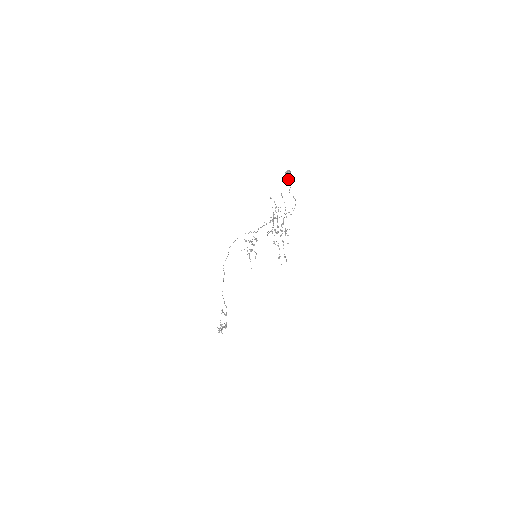
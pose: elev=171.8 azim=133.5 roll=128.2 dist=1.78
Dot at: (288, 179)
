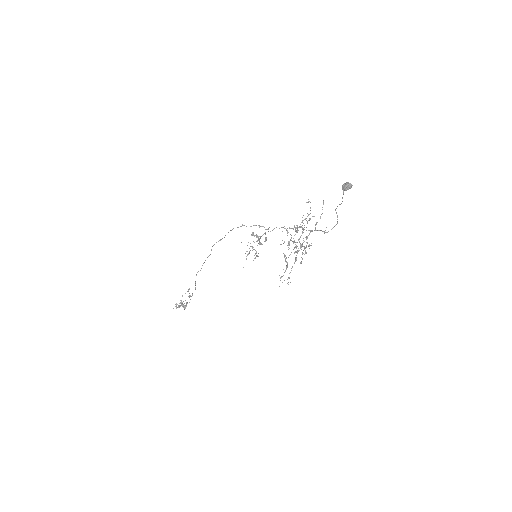
Dot at: (343, 193)
